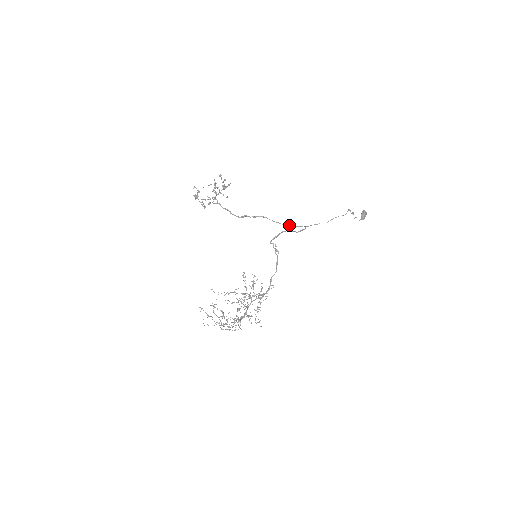
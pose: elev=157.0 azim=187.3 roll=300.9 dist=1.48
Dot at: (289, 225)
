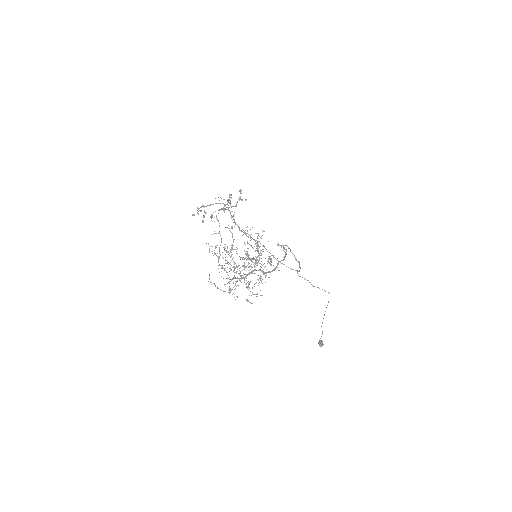
Dot at: (283, 264)
